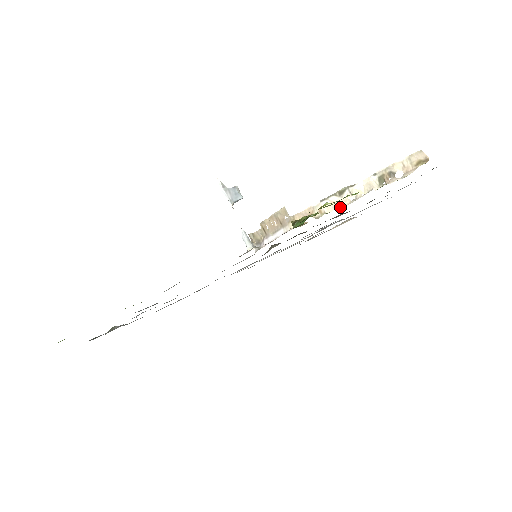
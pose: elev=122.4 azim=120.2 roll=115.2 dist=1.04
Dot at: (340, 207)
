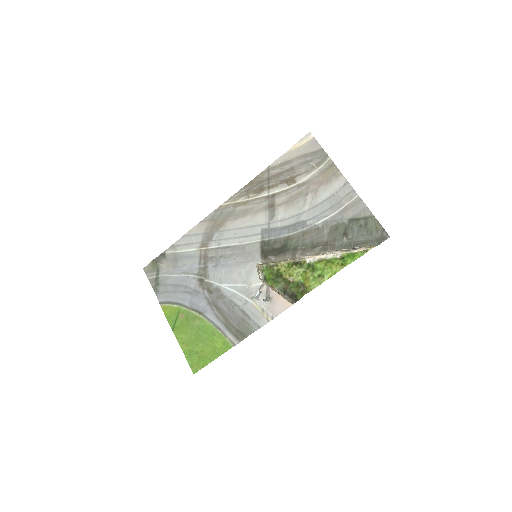
Dot at: (315, 257)
